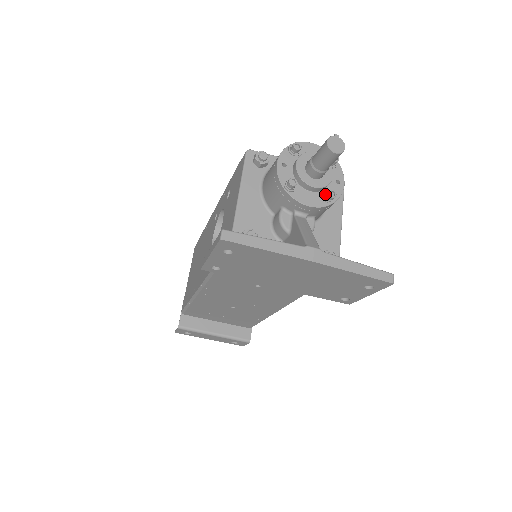
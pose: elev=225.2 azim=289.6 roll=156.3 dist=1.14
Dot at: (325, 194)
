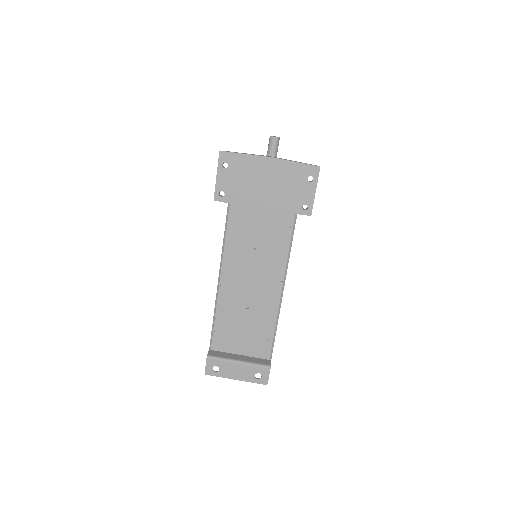
Dot at: occluded
